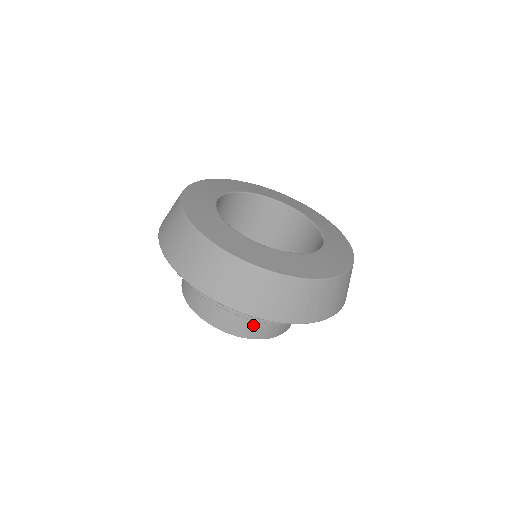
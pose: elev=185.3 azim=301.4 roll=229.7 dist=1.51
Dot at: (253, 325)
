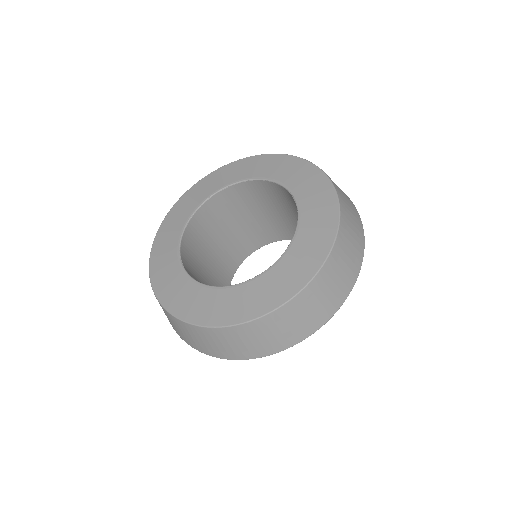
Dot at: occluded
